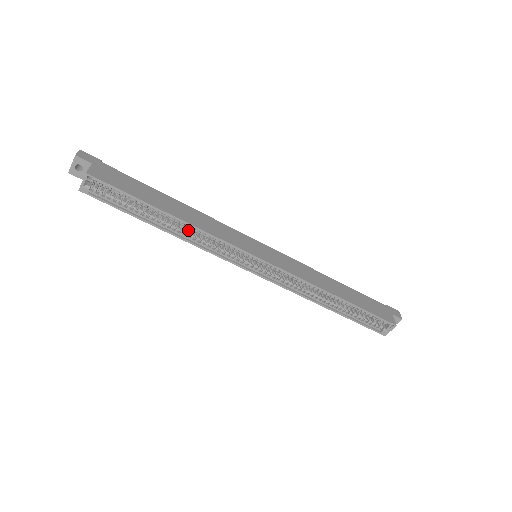
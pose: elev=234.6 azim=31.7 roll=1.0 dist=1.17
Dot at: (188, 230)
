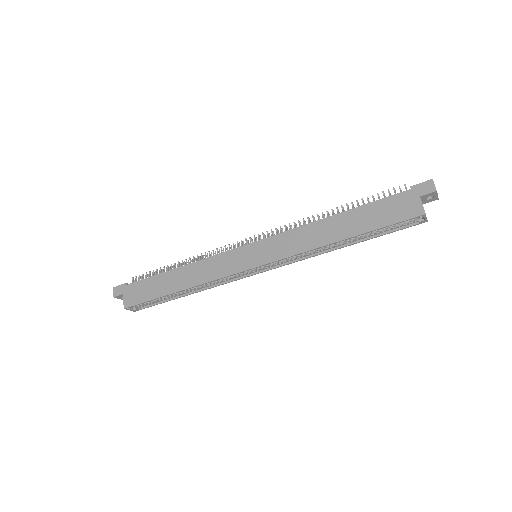
Dot at: occluded
